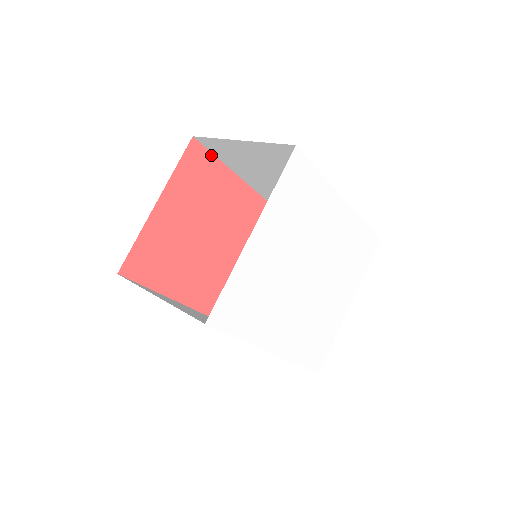
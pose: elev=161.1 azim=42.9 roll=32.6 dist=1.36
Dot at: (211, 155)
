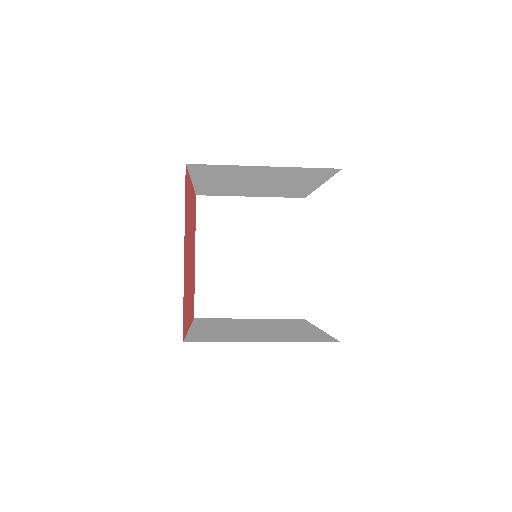
Dot at: (188, 173)
